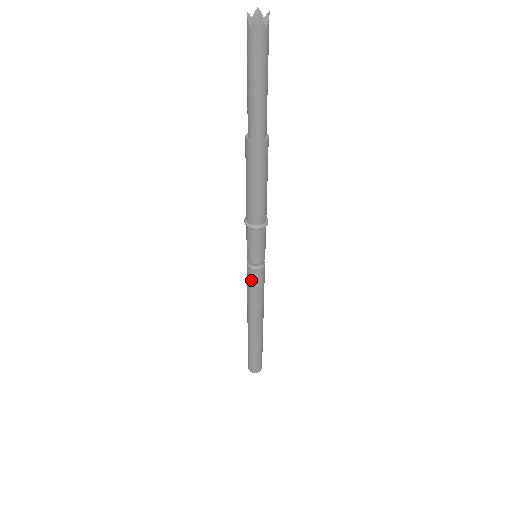
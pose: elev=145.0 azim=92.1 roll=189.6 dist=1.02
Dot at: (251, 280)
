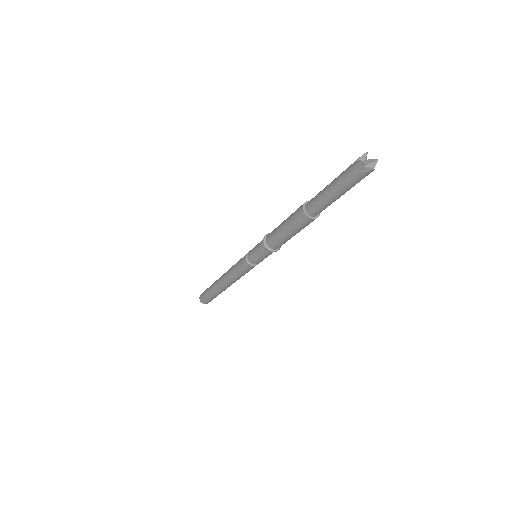
Dot at: (246, 270)
